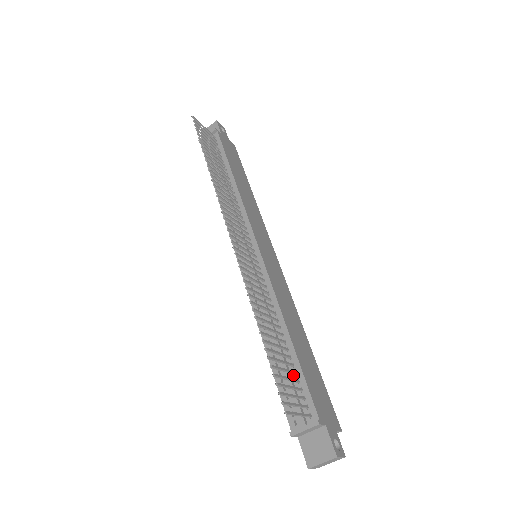
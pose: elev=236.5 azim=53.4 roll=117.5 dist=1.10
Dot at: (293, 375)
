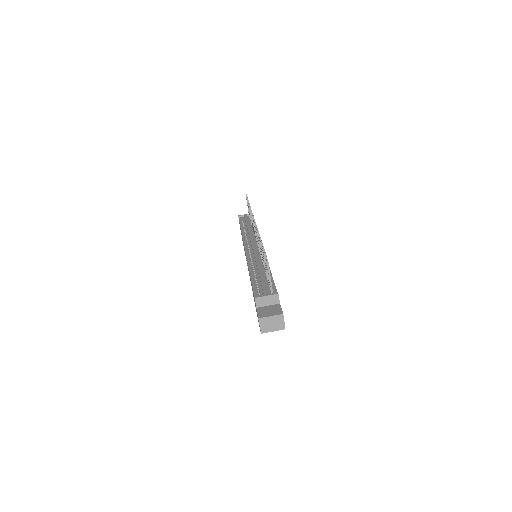
Dot at: (266, 282)
